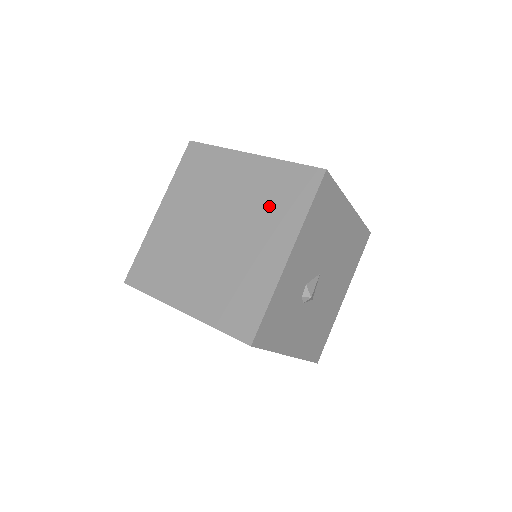
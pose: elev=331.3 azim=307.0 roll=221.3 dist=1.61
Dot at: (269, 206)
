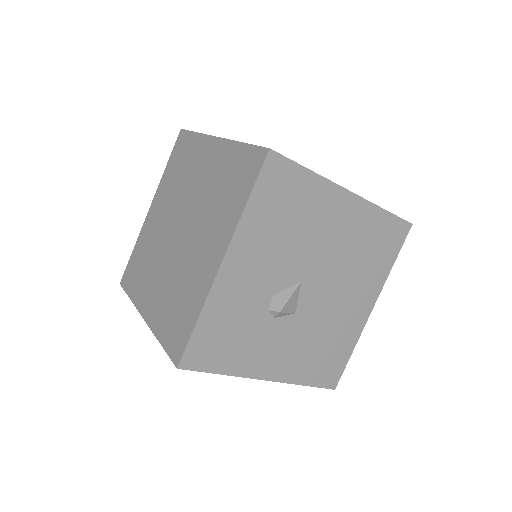
Dot at: (218, 200)
